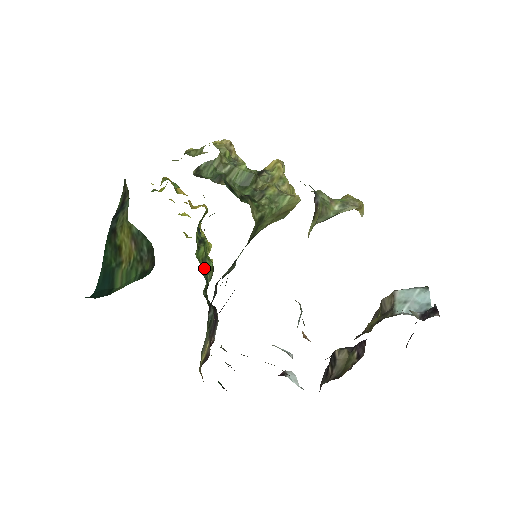
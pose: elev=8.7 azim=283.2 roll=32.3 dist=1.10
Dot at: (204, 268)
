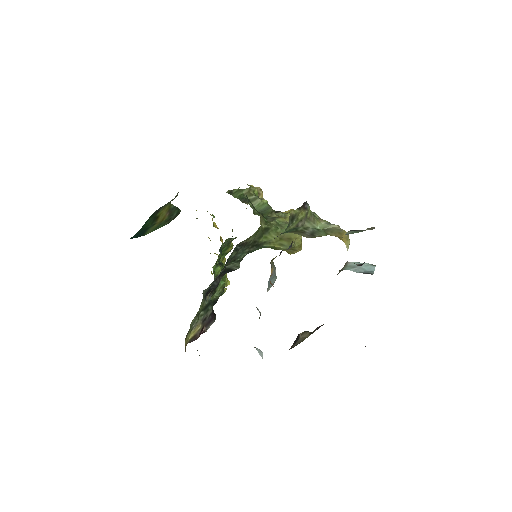
Dot at: occluded
